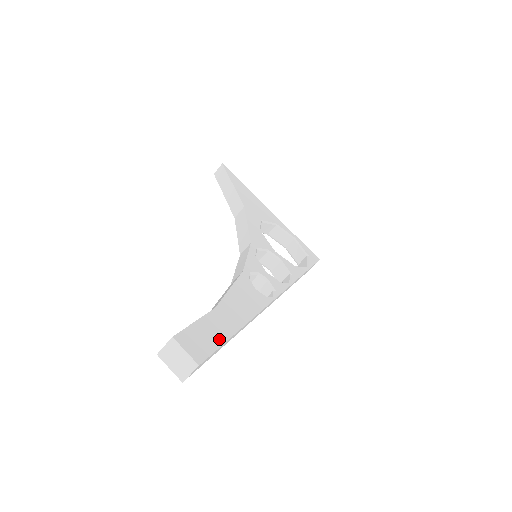
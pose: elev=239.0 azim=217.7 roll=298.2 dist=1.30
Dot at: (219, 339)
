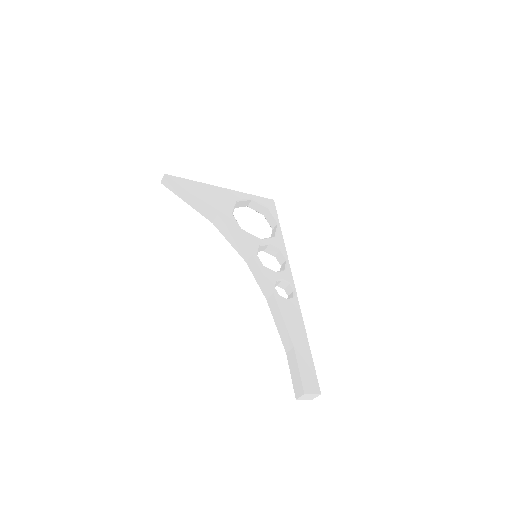
Dot at: (311, 366)
